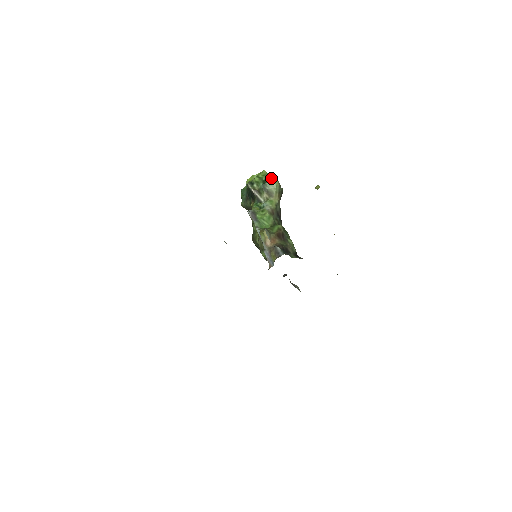
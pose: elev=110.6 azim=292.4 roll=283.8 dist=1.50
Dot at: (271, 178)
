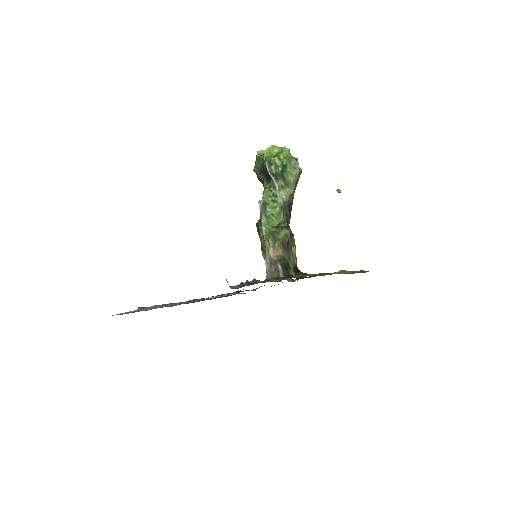
Dot at: (292, 163)
